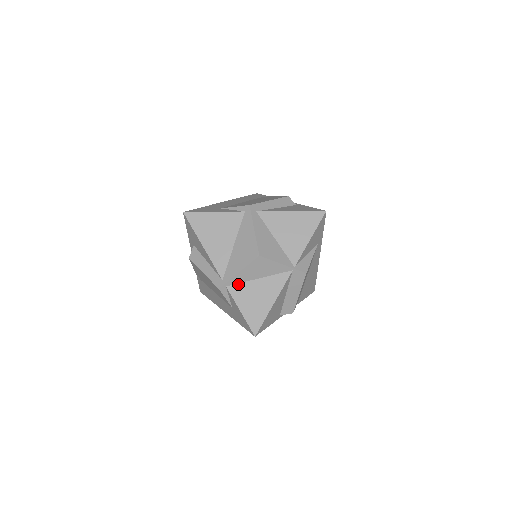
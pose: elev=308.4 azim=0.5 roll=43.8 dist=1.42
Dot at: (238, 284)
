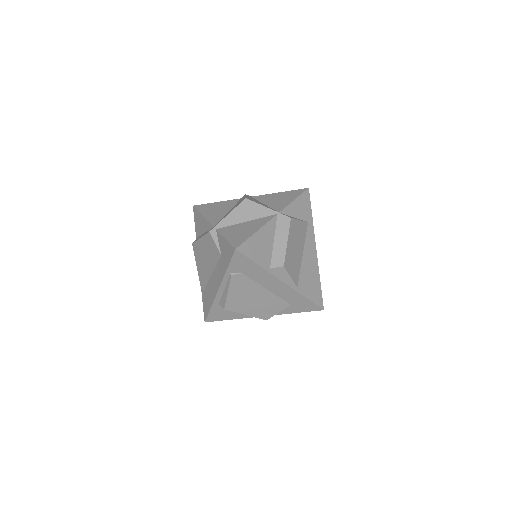
Dot at: (227, 227)
